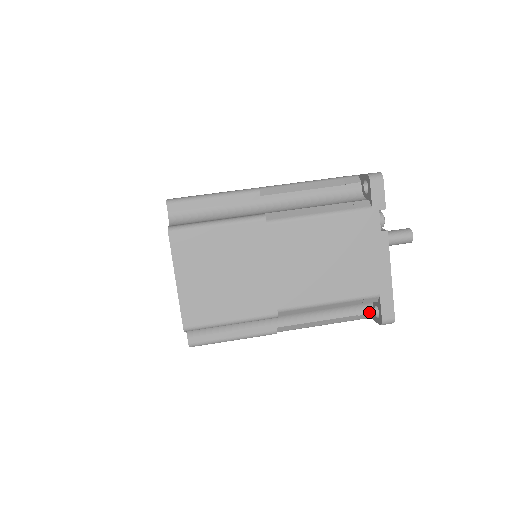
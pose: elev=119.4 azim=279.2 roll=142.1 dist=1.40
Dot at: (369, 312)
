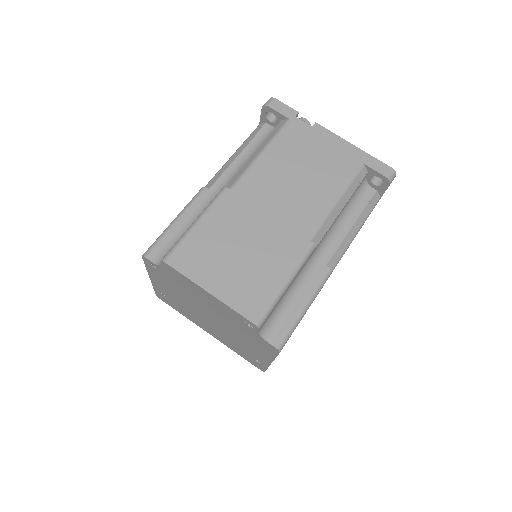
Dot at: (373, 192)
